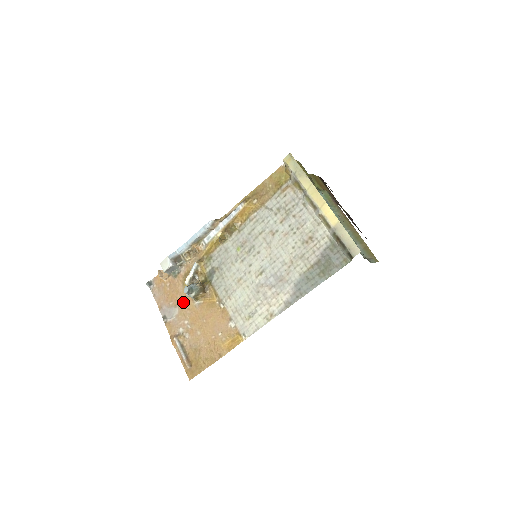
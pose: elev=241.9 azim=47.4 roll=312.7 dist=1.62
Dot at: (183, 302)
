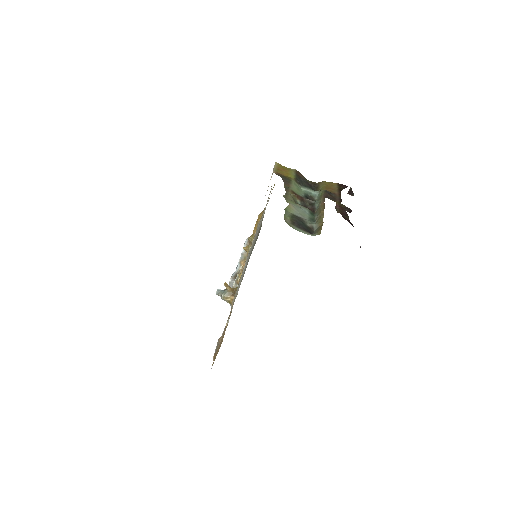
Dot at: occluded
